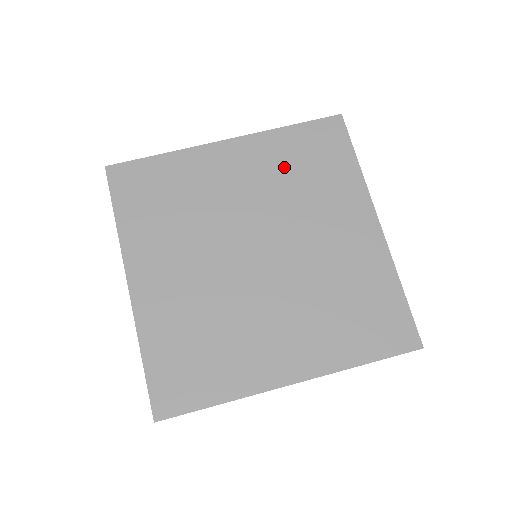
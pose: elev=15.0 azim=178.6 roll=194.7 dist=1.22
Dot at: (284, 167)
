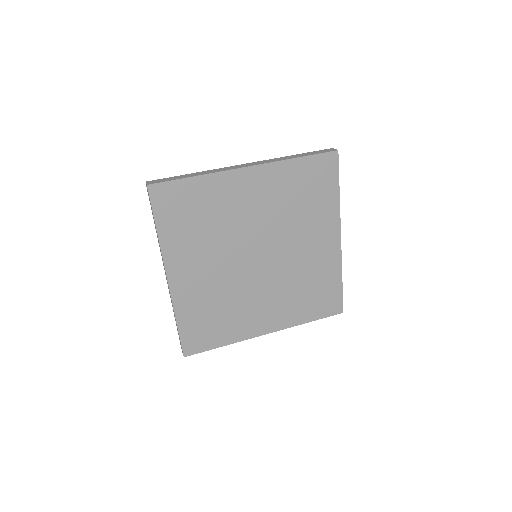
Dot at: (288, 193)
